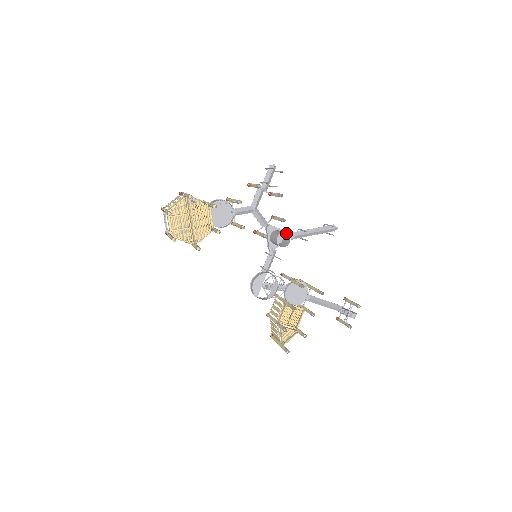
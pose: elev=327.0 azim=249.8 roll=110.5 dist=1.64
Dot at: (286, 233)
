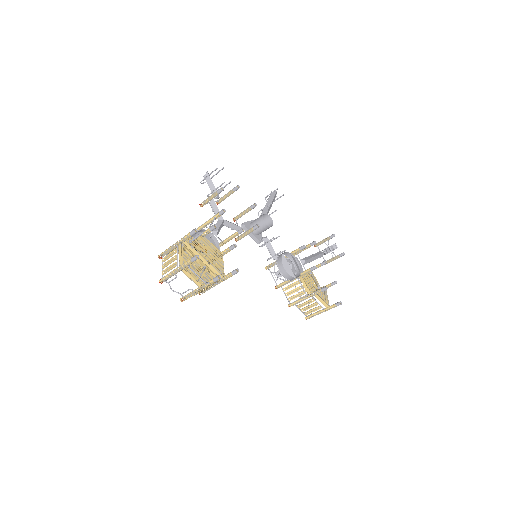
Dot at: (264, 214)
